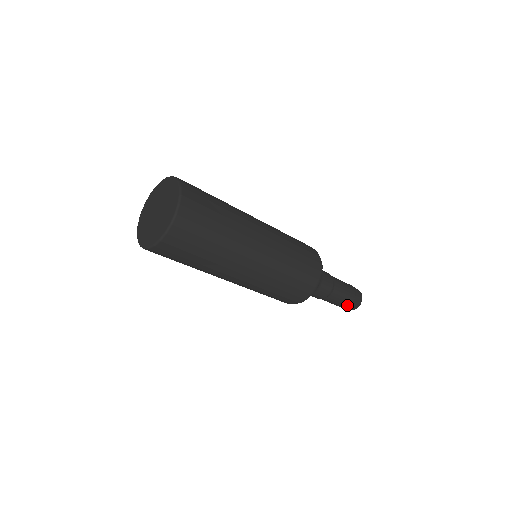
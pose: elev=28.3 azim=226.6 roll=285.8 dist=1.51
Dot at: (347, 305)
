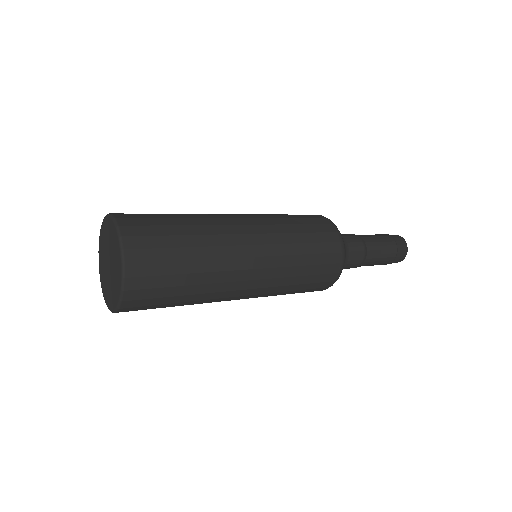
Dot at: occluded
